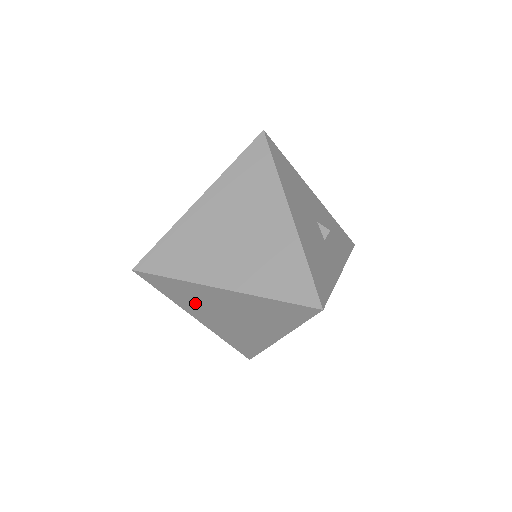
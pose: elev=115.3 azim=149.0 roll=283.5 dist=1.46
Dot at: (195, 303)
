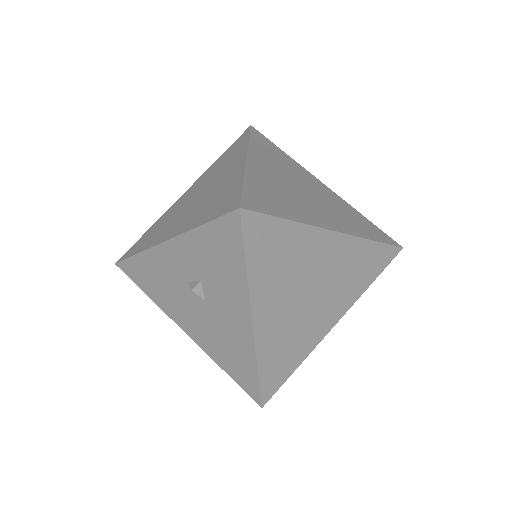
Dot at: (280, 276)
